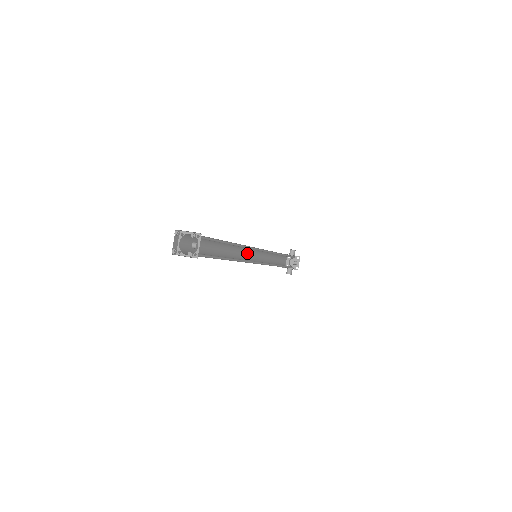
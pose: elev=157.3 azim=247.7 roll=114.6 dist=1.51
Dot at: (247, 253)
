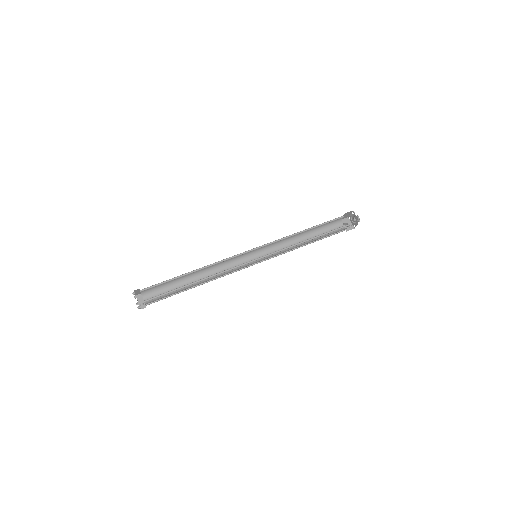
Dot at: (250, 251)
